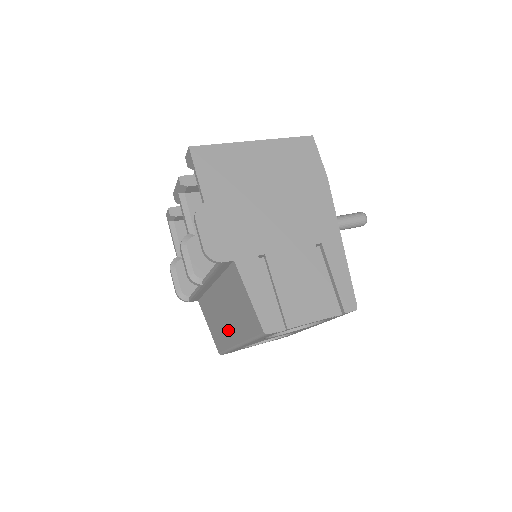
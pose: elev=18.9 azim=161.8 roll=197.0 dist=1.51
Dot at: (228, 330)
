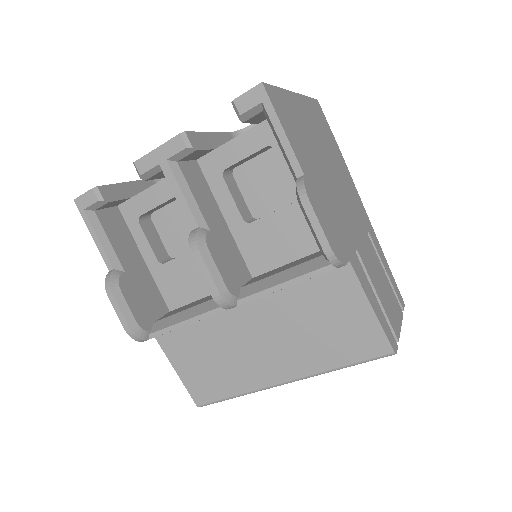
Dot at: (260, 366)
